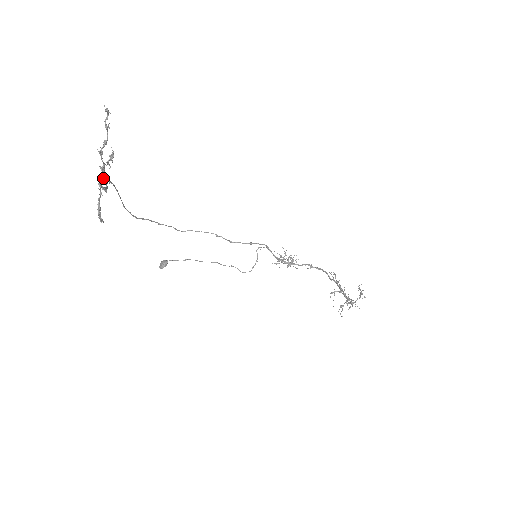
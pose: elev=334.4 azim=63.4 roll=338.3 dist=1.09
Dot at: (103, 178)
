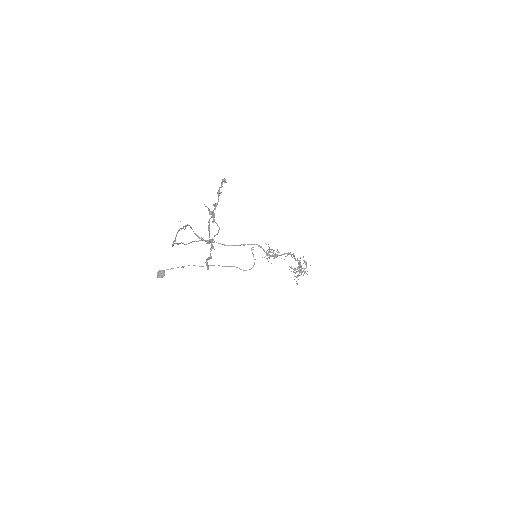
Dot at: (192, 229)
